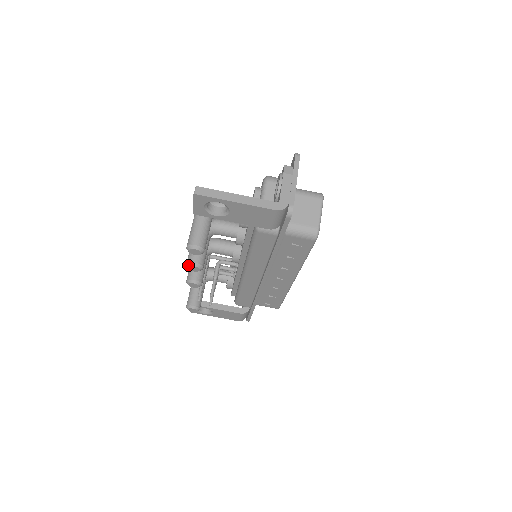
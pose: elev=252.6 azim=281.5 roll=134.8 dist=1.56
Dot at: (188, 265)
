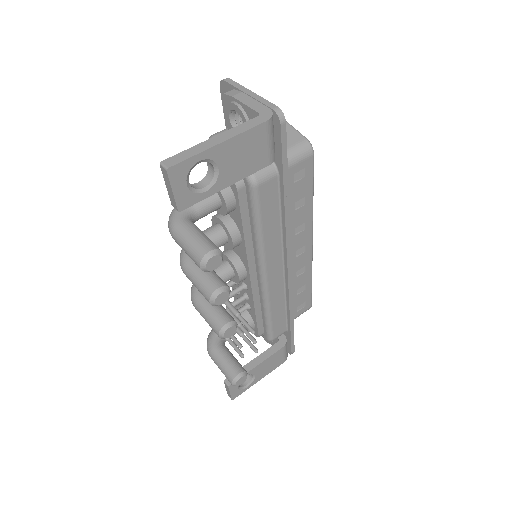
Dot at: (212, 299)
